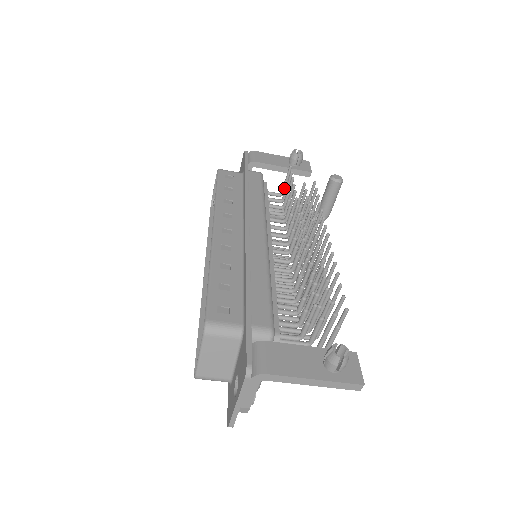
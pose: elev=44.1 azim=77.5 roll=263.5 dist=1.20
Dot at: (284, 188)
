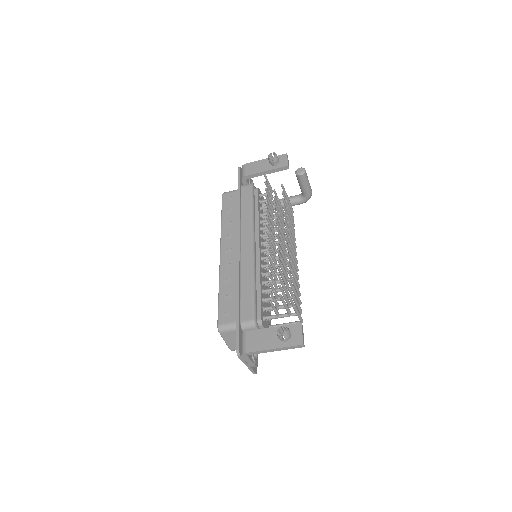
Dot at: (270, 189)
